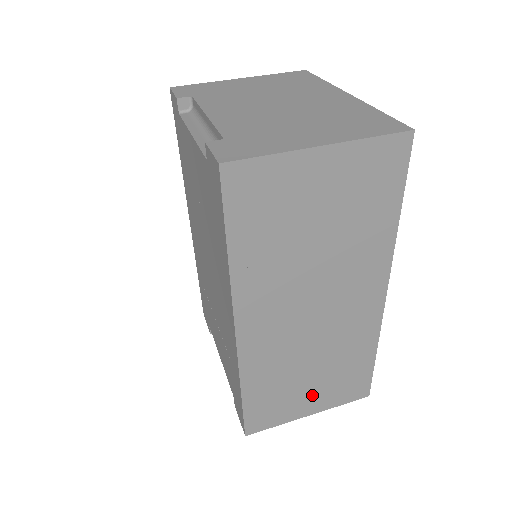
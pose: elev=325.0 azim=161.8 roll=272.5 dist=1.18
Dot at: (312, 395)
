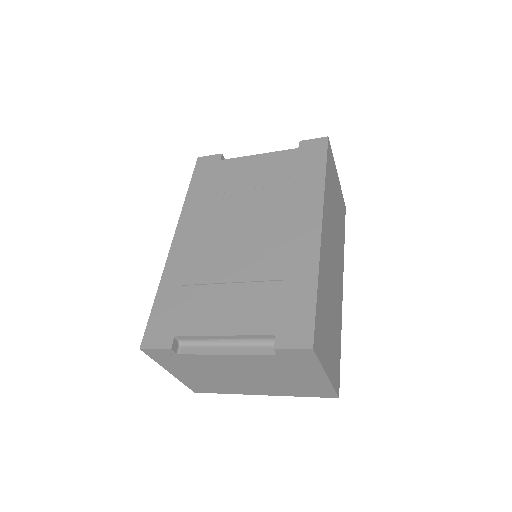
Dot at: (329, 348)
